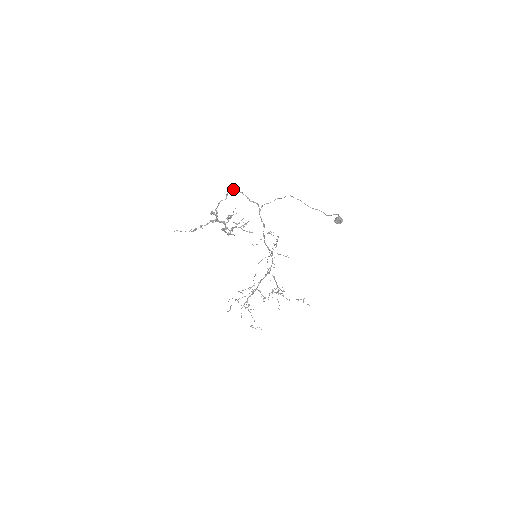
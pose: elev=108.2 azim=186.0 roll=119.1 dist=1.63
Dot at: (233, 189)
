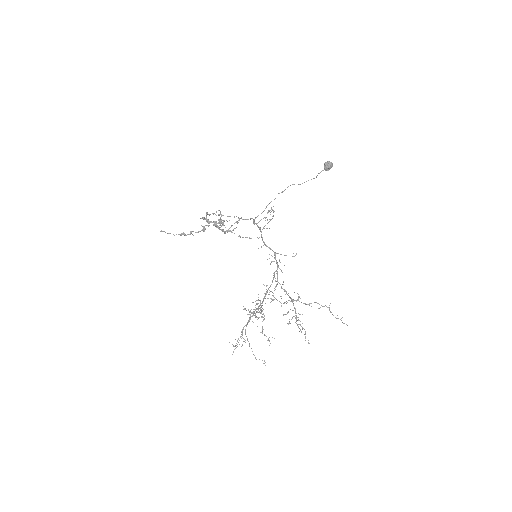
Dot at: occluded
